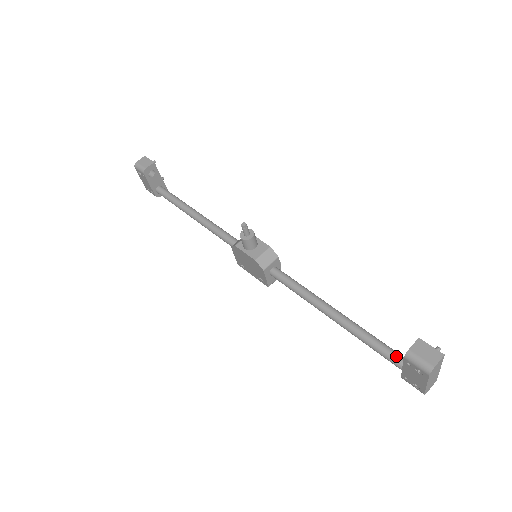
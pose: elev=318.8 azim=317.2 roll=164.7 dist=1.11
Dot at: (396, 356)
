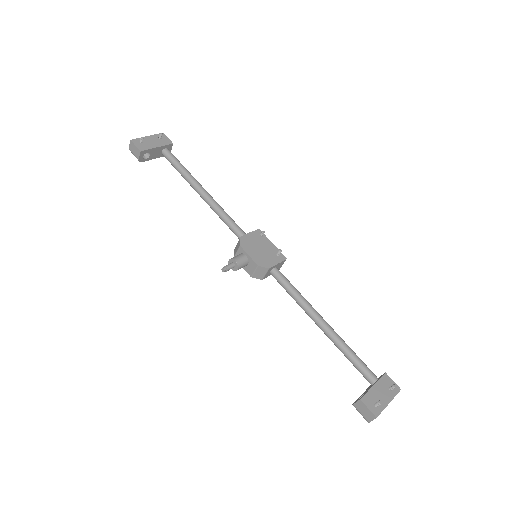
Dot at: (364, 376)
